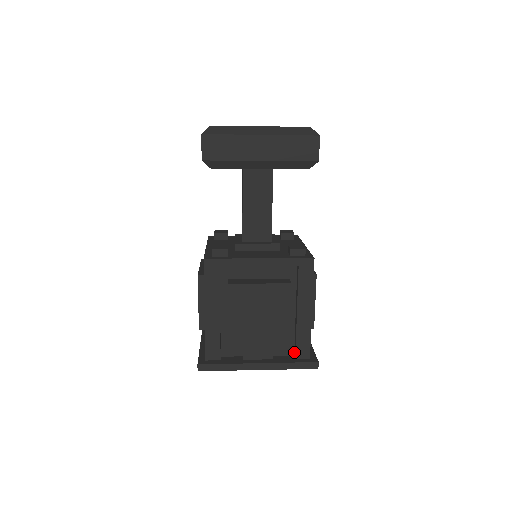
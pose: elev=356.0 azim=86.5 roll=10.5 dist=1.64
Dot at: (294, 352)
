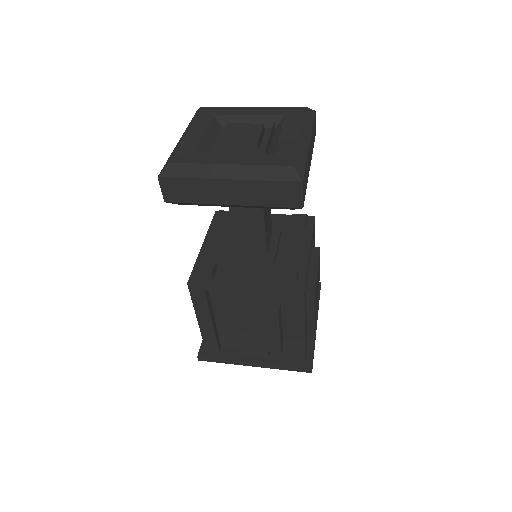
Dot at: occluded
